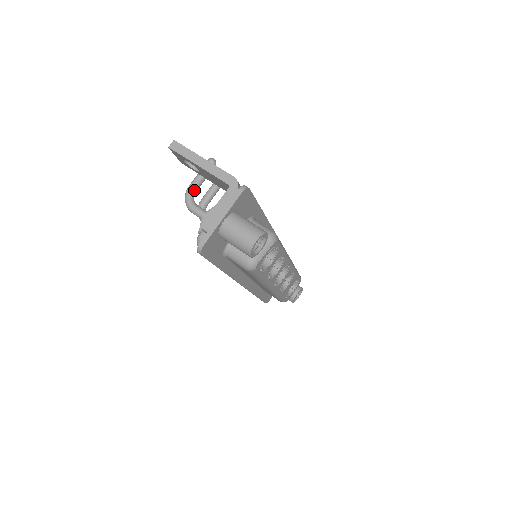
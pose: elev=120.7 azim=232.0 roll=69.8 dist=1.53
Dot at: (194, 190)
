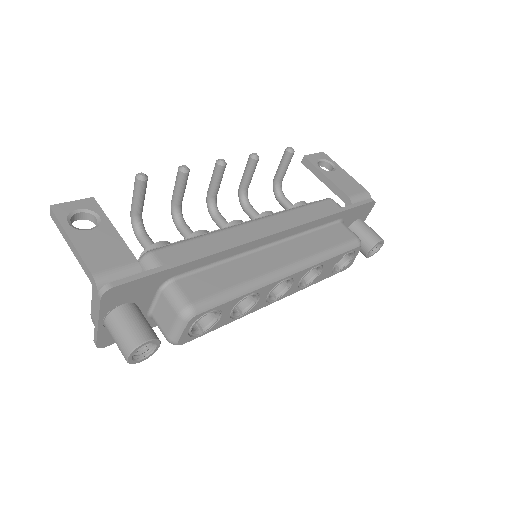
Dot at: (136, 215)
